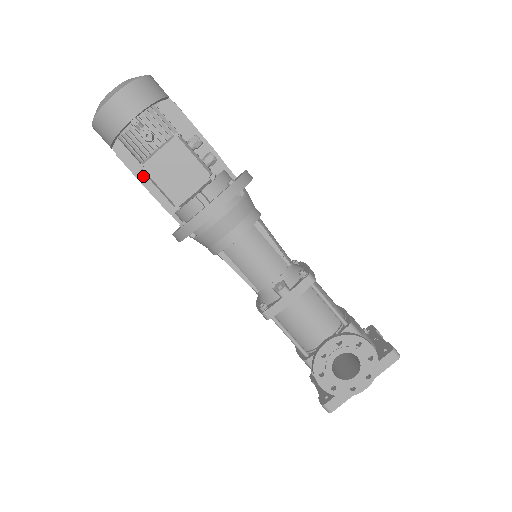
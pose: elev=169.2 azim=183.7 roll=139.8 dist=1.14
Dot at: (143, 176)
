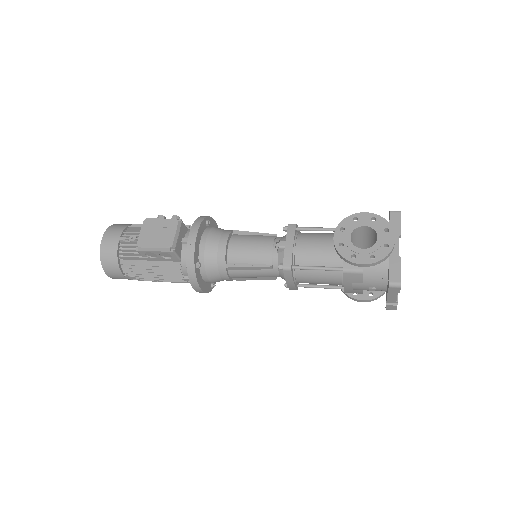
Dot at: (147, 265)
